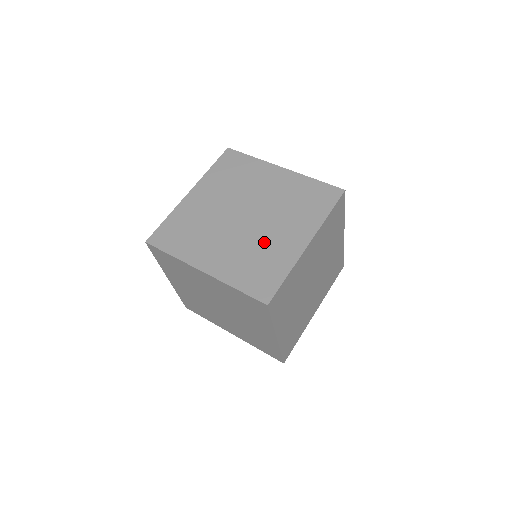
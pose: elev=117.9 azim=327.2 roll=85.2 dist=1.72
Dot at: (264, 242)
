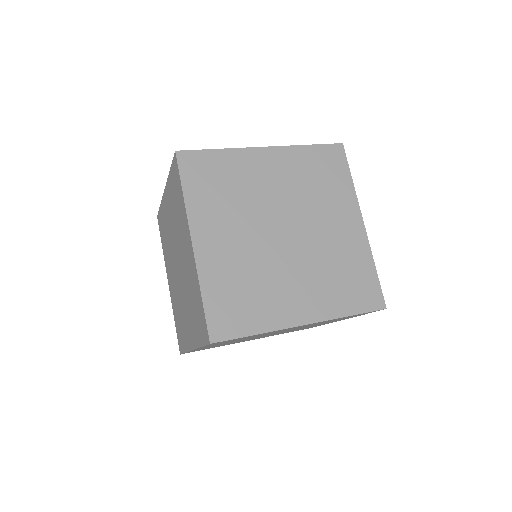
Dot at: occluded
